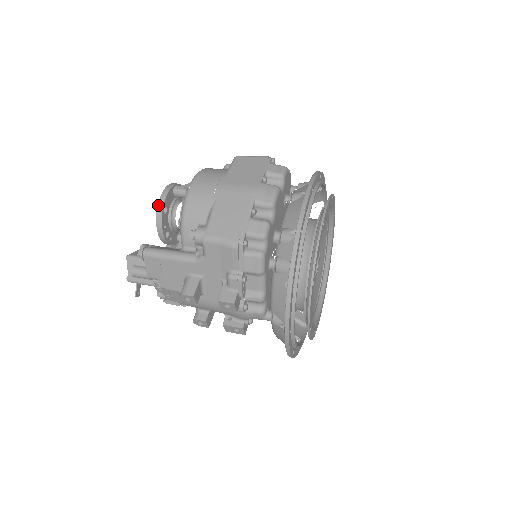
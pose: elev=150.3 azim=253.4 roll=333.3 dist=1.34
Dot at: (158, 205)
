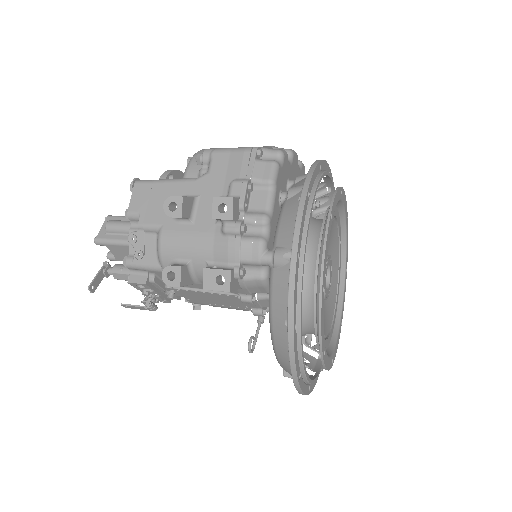
Dot at: (166, 171)
